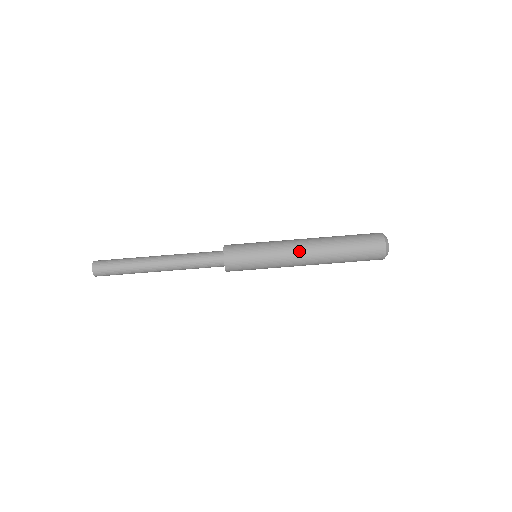
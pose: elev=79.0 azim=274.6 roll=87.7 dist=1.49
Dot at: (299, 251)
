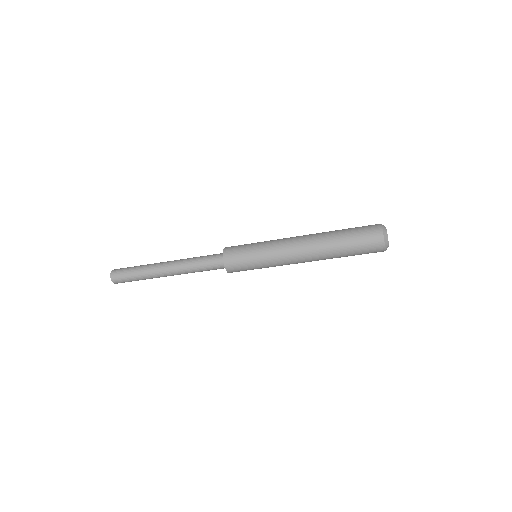
Dot at: (296, 257)
